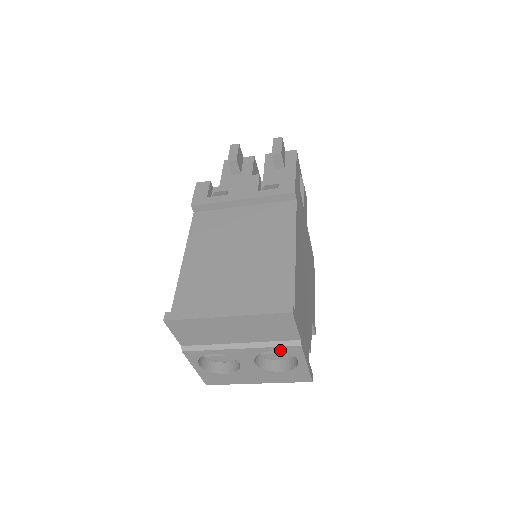
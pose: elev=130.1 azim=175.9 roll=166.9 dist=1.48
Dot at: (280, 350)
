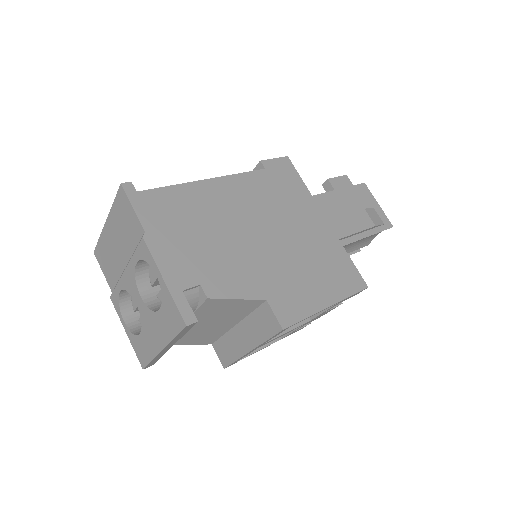
Dot at: (139, 257)
